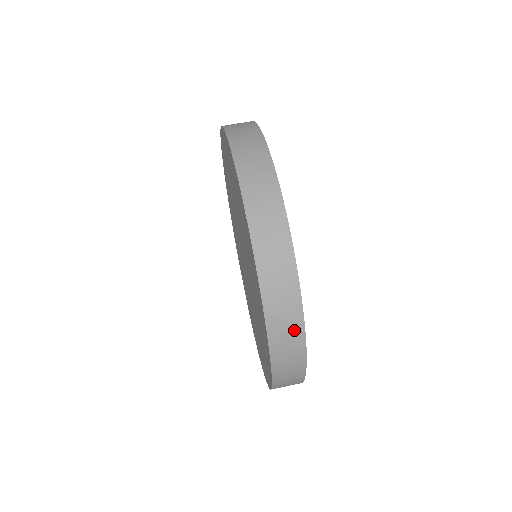
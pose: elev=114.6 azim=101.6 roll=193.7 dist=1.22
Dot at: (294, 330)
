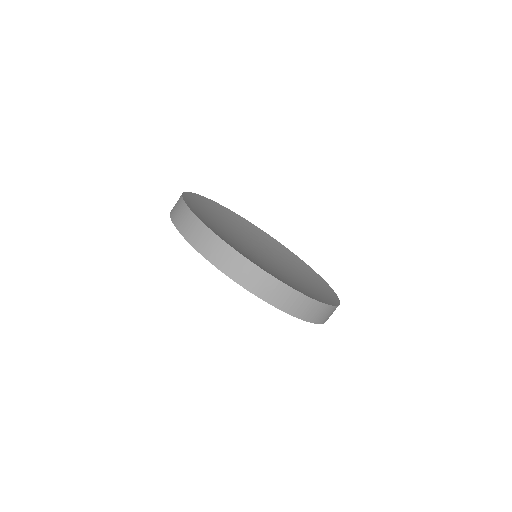
Dot at: (317, 308)
